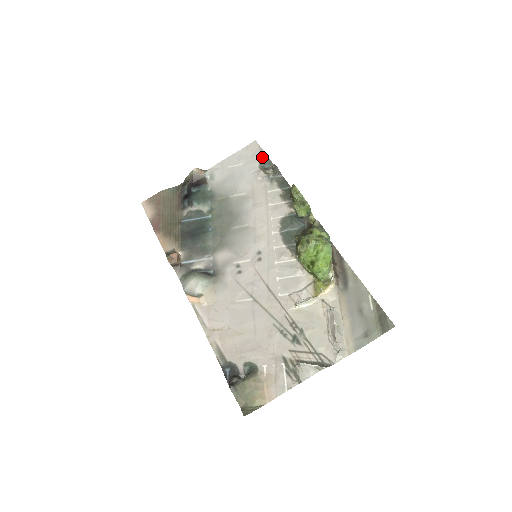
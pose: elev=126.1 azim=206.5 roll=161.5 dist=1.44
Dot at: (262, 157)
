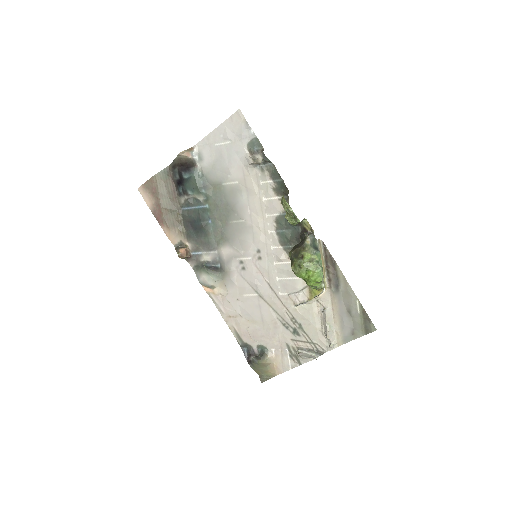
Dot at: (249, 135)
